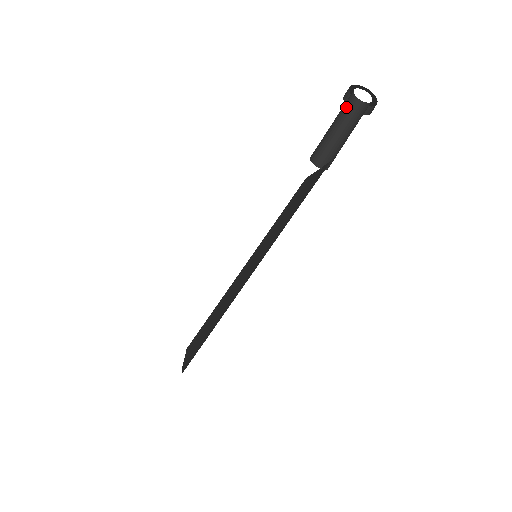
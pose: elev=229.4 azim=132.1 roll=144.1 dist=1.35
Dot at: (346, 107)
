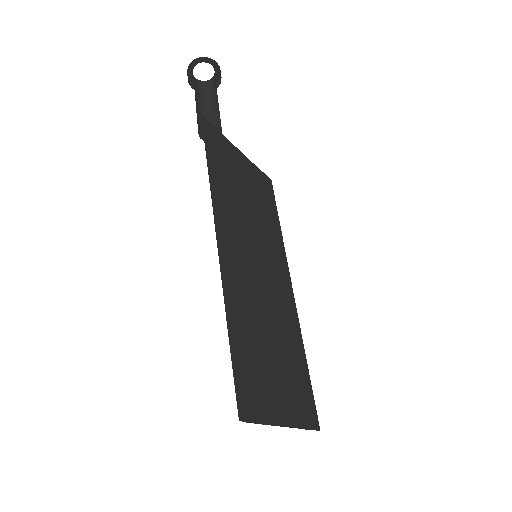
Dot at: (204, 92)
